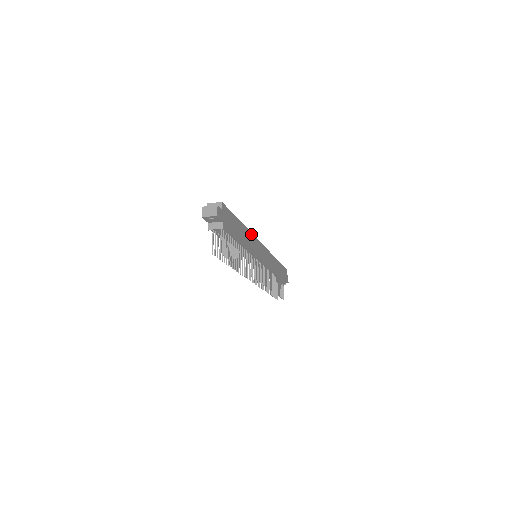
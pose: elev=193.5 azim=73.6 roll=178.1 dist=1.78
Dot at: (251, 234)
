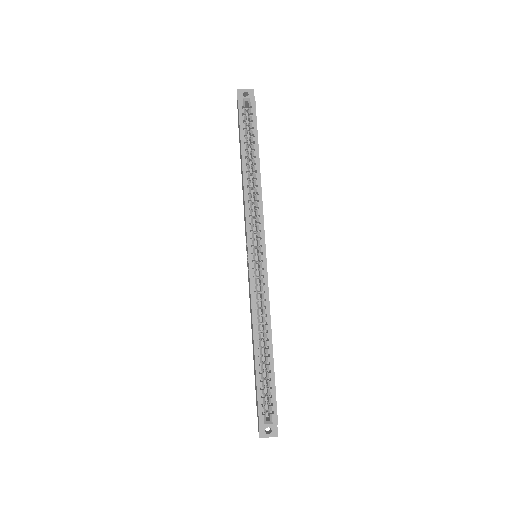
Dot at: (269, 307)
